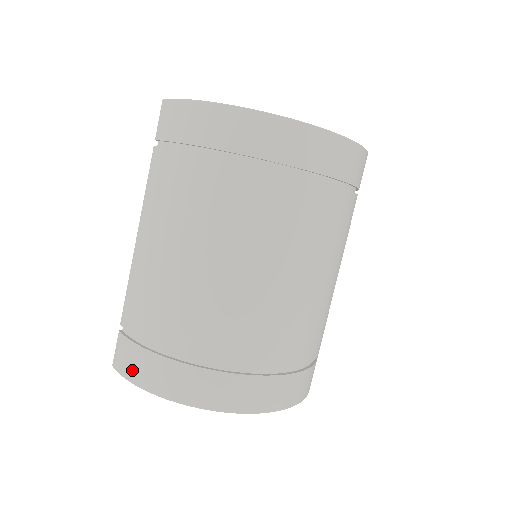
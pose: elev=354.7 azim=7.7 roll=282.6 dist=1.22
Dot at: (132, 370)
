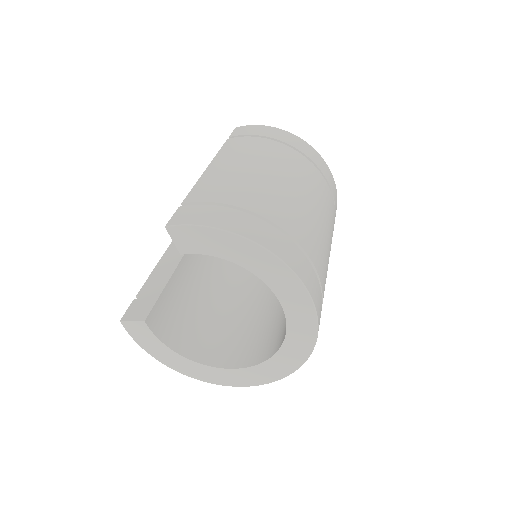
Dot at: (205, 218)
